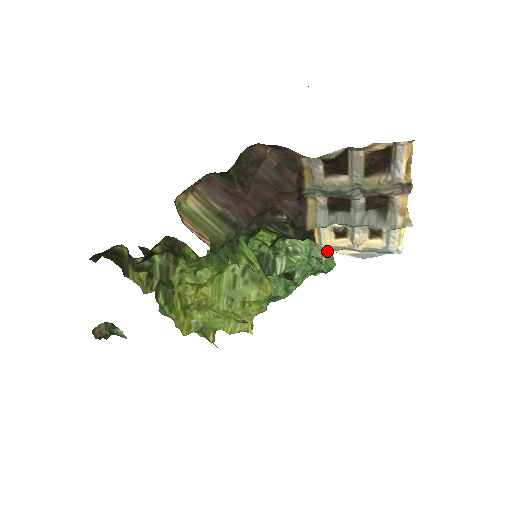
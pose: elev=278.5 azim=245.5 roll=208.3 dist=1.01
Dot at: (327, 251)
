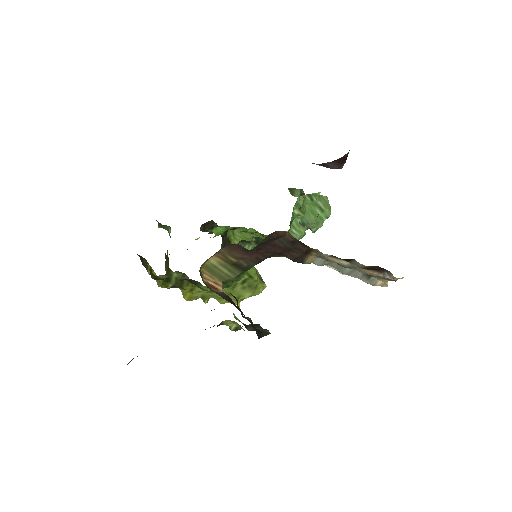
Dot at: (318, 224)
